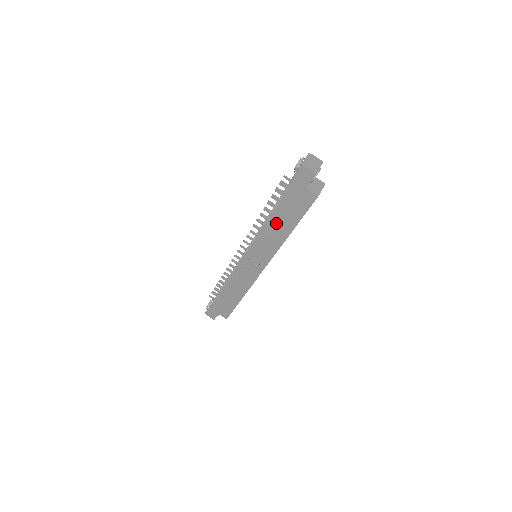
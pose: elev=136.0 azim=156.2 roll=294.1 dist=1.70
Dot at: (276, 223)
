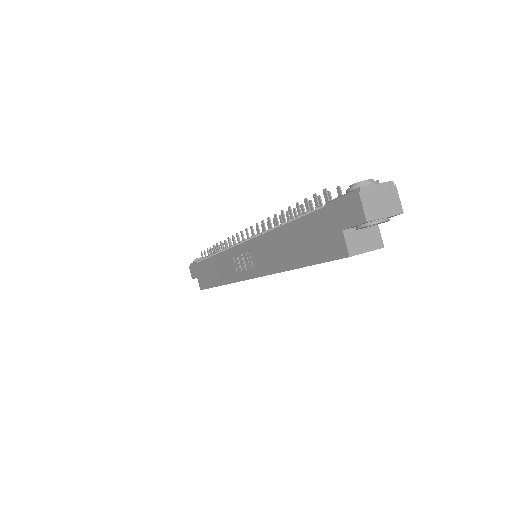
Dot at: (286, 240)
